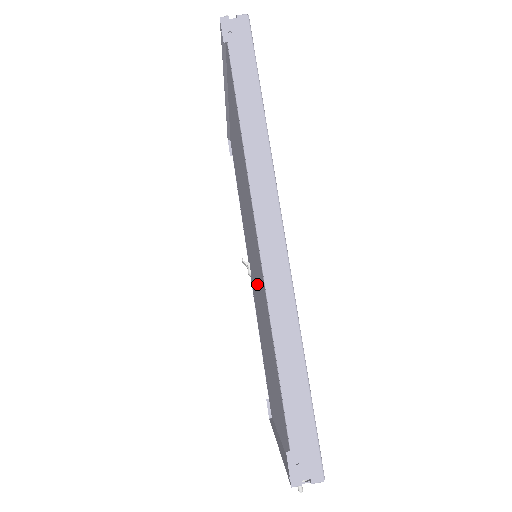
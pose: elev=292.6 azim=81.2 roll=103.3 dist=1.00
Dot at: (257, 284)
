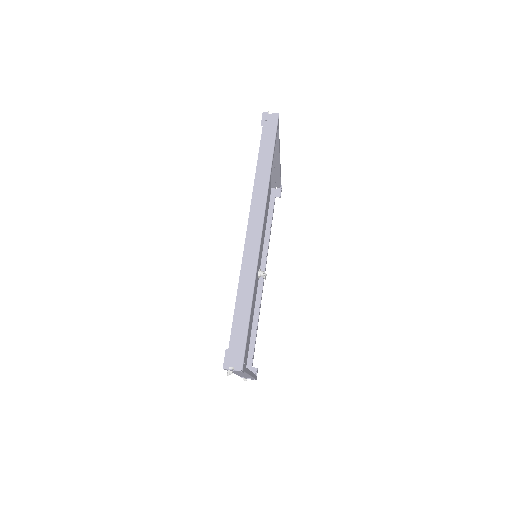
Dot at: occluded
